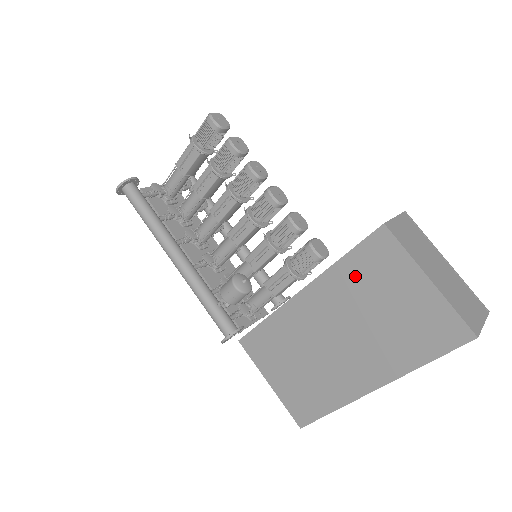
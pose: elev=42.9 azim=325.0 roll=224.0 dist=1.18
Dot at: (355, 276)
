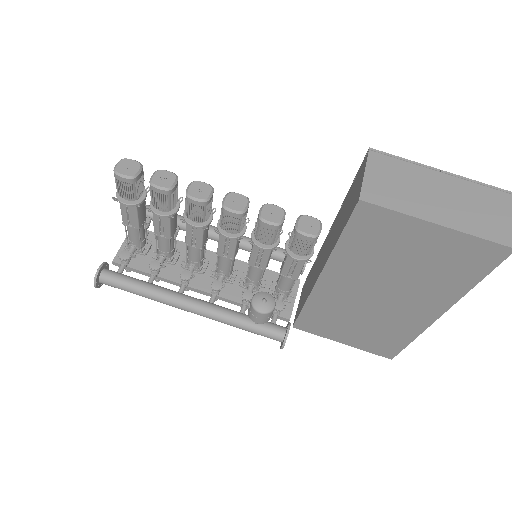
Dot at: (361, 249)
